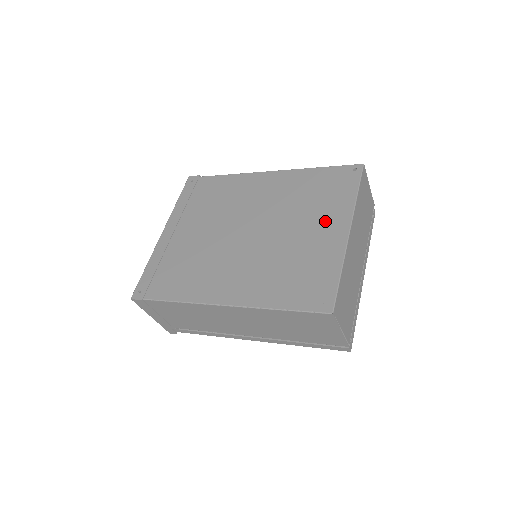
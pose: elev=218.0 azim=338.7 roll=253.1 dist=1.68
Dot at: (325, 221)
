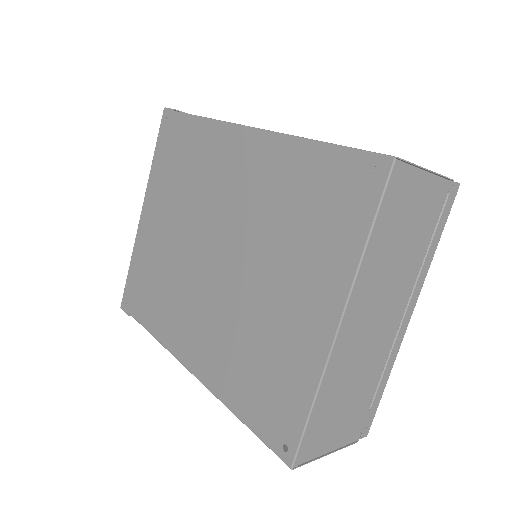
Dot at: (308, 285)
